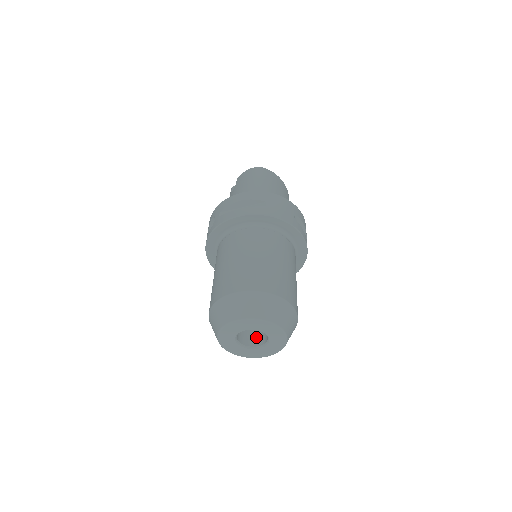
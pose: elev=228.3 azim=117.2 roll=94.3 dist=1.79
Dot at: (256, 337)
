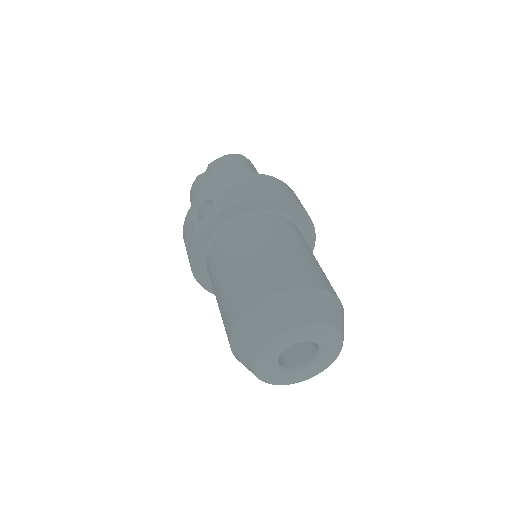
Dot at: (290, 355)
